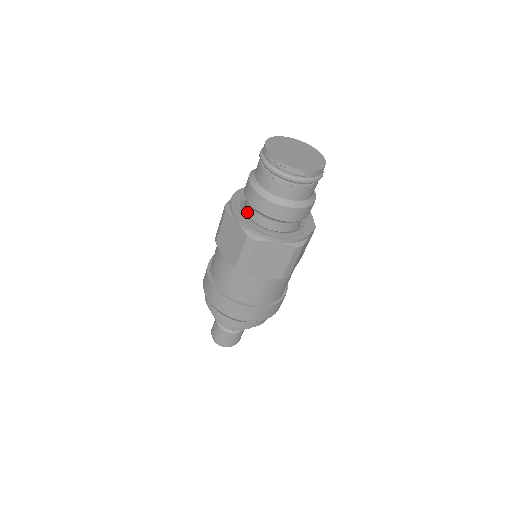
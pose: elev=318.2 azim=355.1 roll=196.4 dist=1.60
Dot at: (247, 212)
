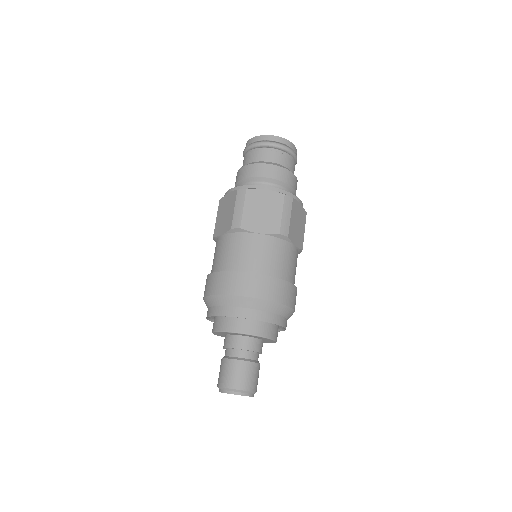
Dot at: occluded
